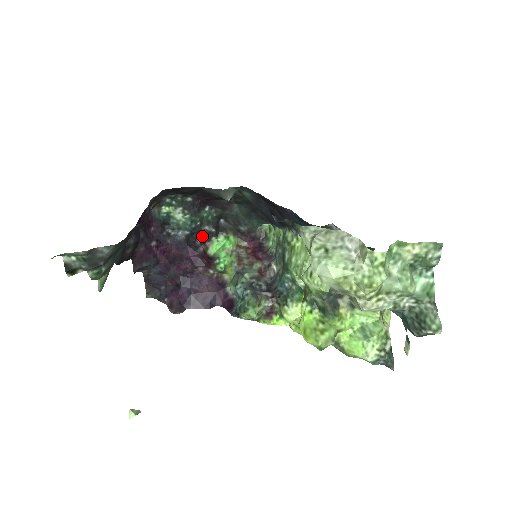
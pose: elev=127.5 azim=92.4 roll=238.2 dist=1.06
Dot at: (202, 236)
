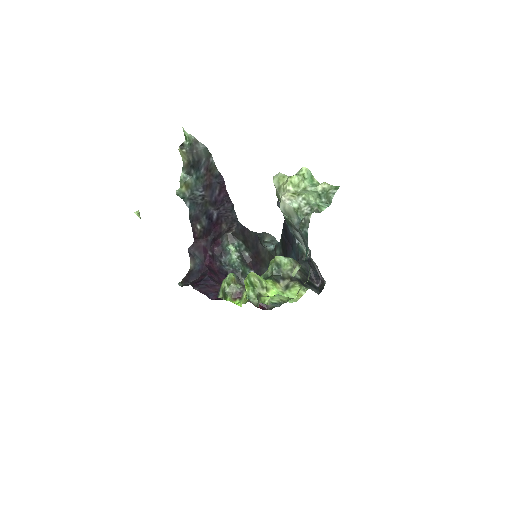
Dot at: occluded
